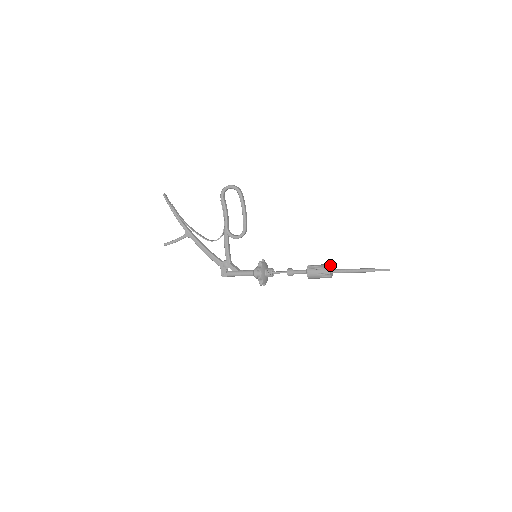
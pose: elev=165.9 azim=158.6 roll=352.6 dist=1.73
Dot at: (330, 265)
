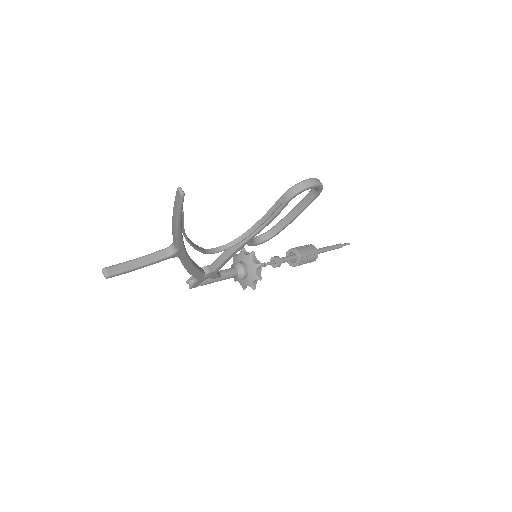
Dot at: (317, 250)
